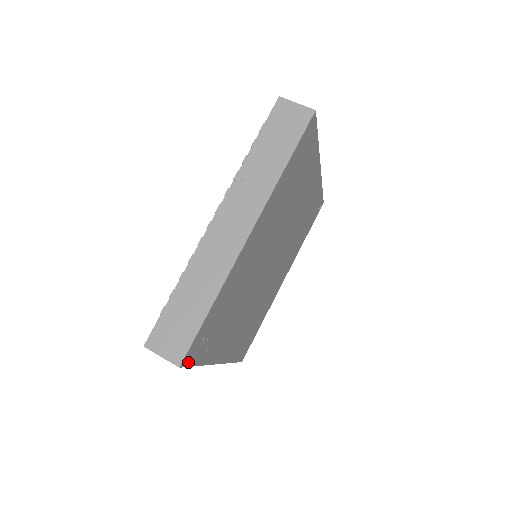
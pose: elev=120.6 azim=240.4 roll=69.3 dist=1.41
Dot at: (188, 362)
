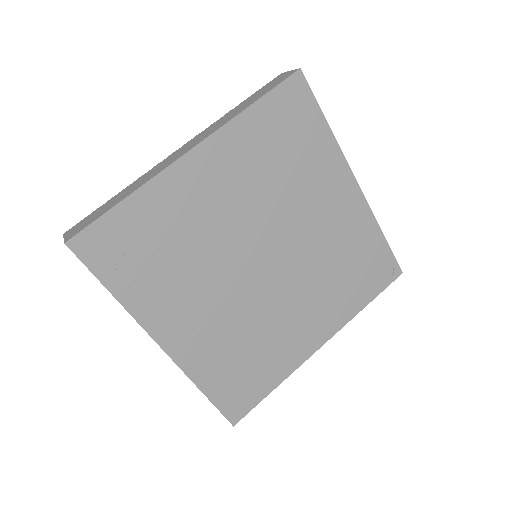
Dot at: (83, 255)
